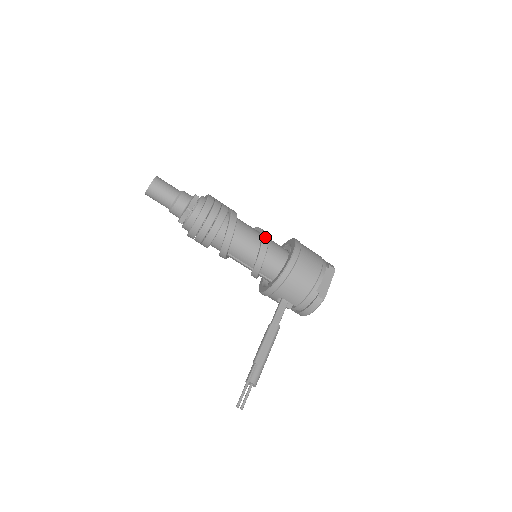
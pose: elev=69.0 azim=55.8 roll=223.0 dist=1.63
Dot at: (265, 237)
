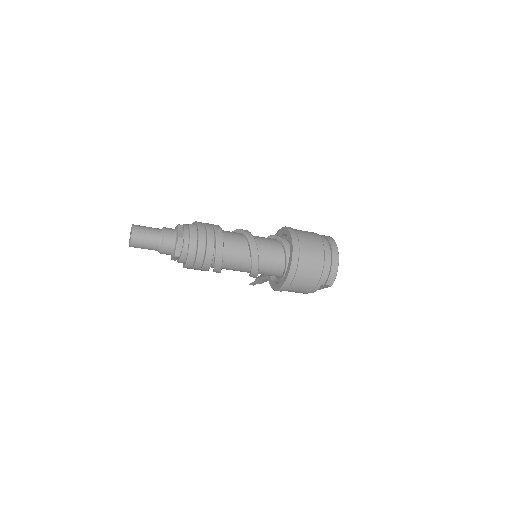
Dot at: (254, 274)
